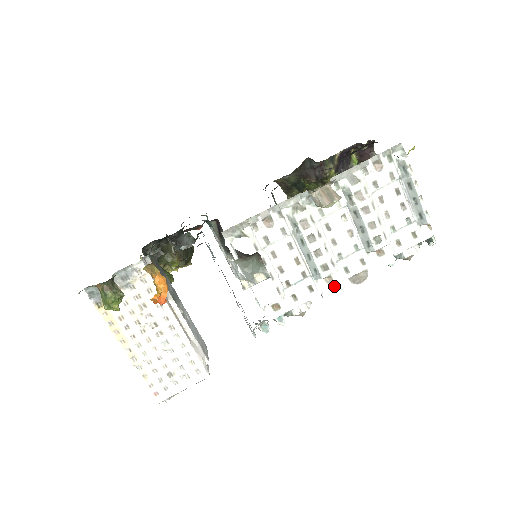
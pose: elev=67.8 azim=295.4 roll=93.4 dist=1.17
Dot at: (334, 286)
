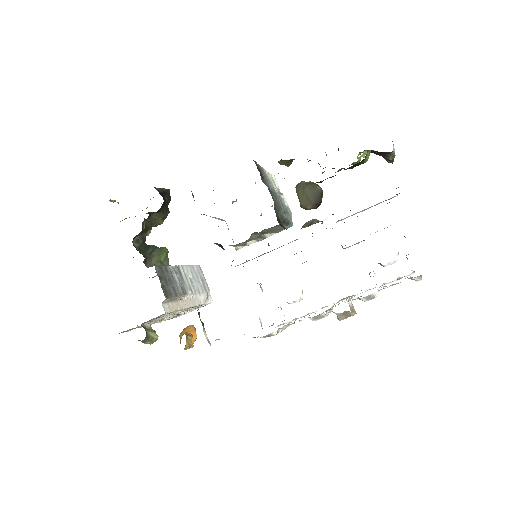
Dot at: occluded
